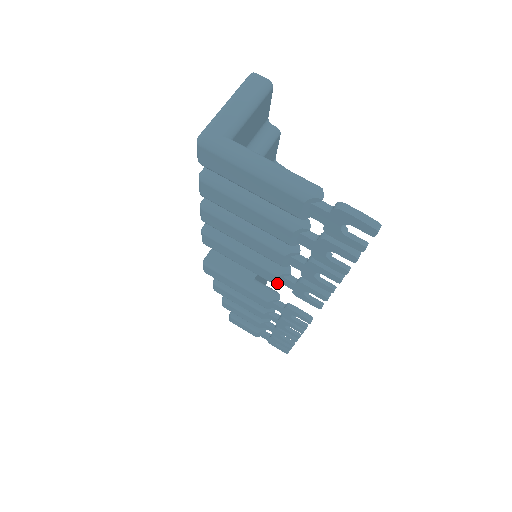
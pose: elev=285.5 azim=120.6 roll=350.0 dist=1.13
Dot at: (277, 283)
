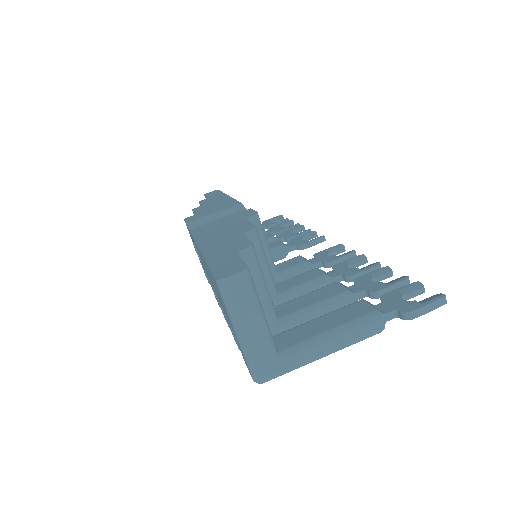
Dot at: occluded
